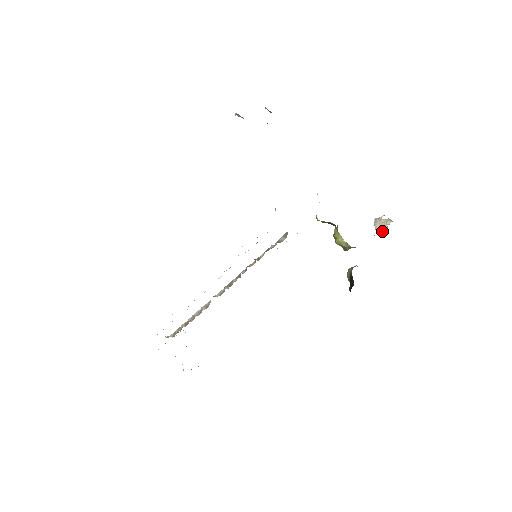
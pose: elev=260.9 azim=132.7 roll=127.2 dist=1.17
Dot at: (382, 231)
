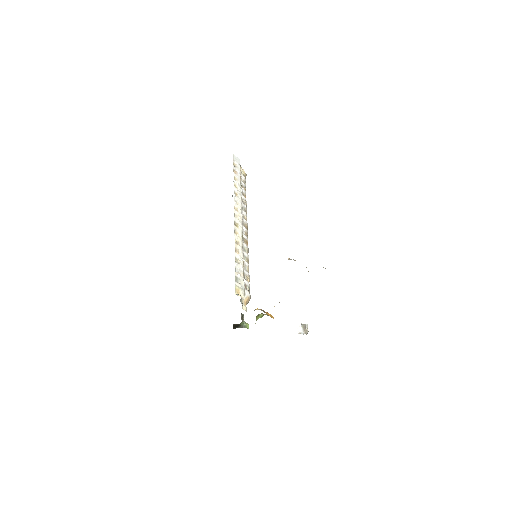
Dot at: (299, 330)
